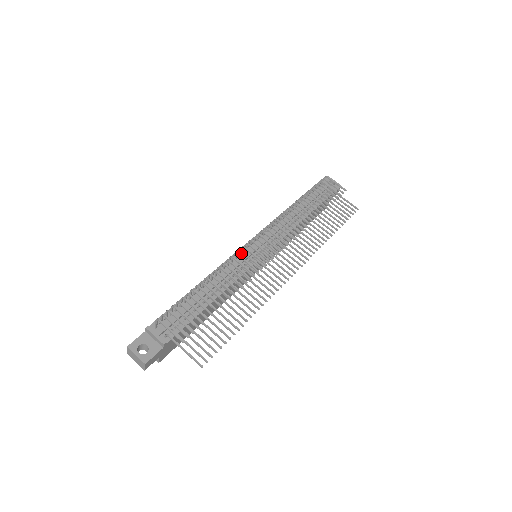
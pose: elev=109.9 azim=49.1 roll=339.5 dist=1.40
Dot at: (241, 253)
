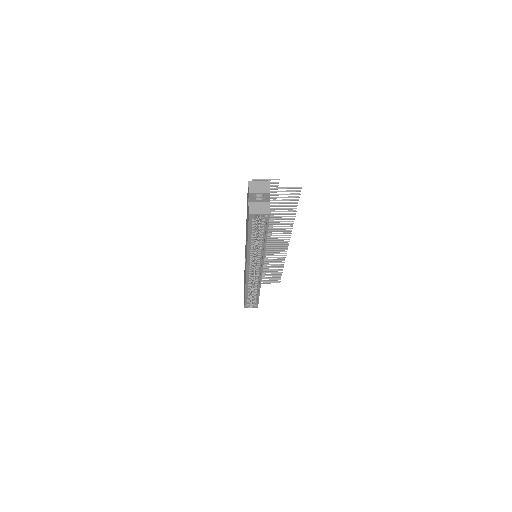
Dot at: occluded
